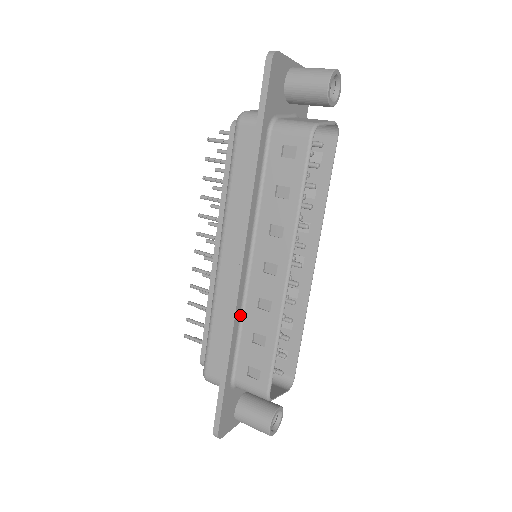
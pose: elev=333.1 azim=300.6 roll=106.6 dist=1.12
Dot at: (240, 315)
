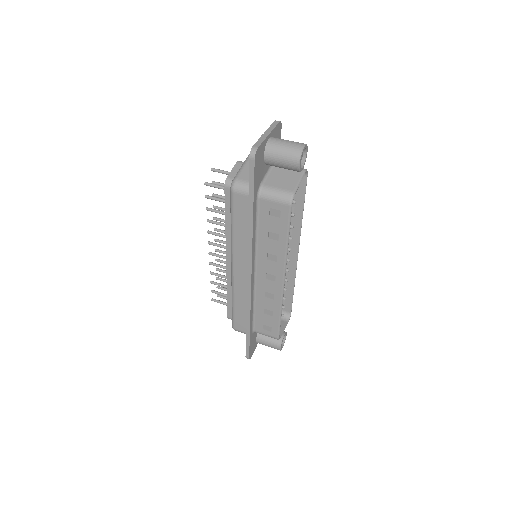
Dot at: (253, 300)
